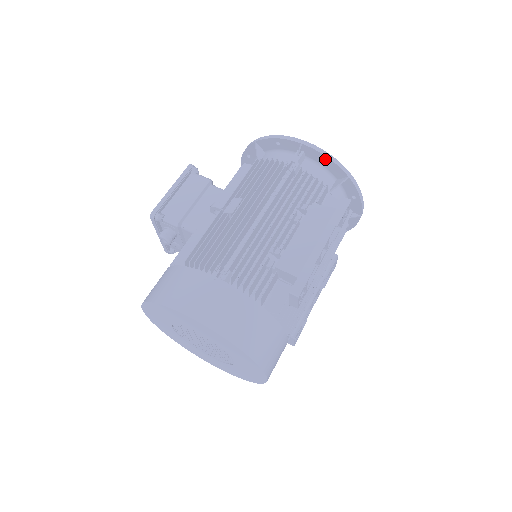
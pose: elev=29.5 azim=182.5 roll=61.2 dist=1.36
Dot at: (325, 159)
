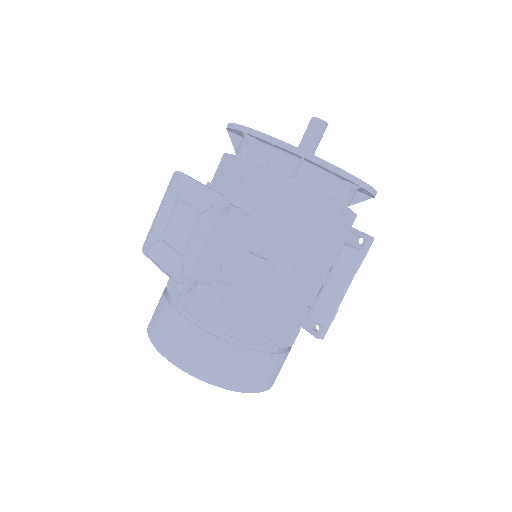
Dot at: (369, 193)
